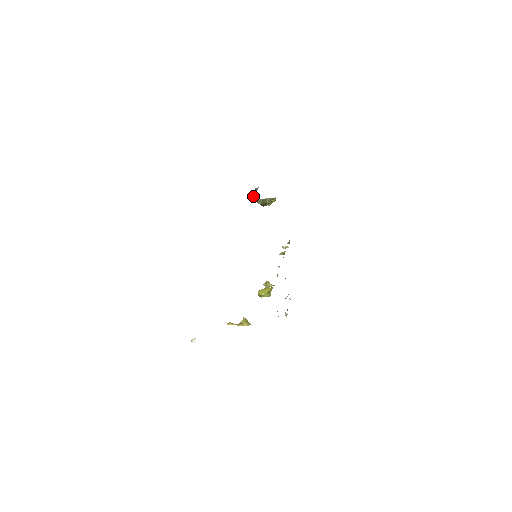
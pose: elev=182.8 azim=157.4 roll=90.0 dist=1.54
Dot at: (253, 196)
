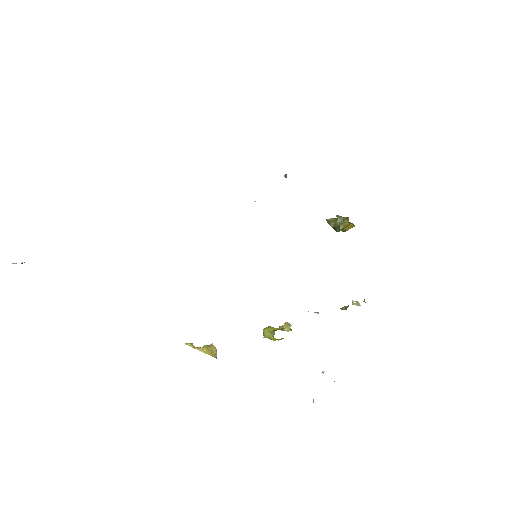
Dot at: (286, 177)
